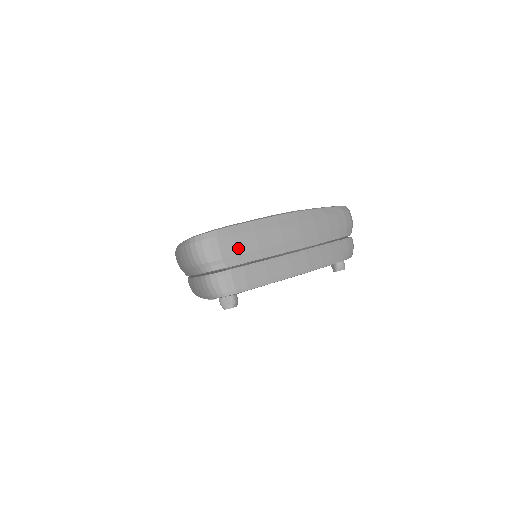
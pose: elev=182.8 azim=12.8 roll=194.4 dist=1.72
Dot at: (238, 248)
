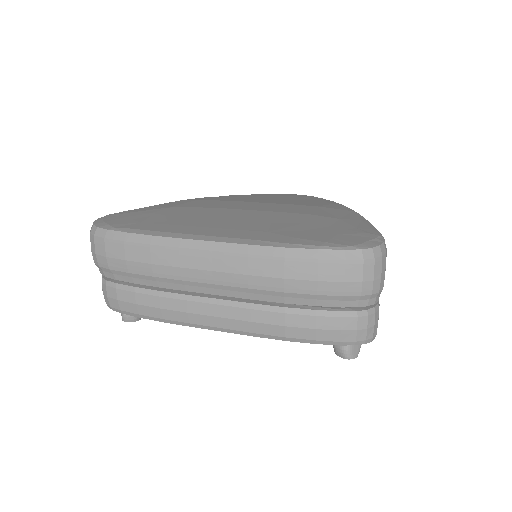
Dot at: occluded
